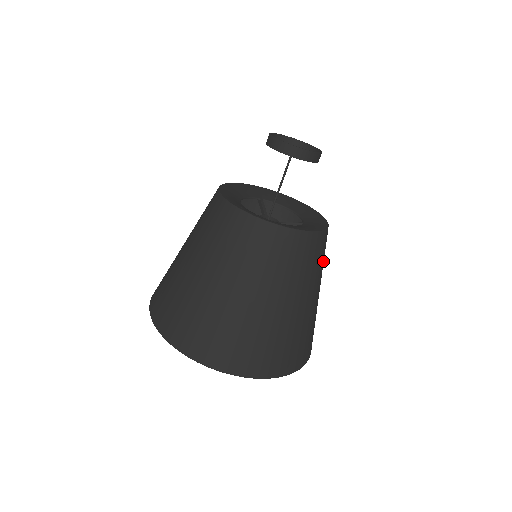
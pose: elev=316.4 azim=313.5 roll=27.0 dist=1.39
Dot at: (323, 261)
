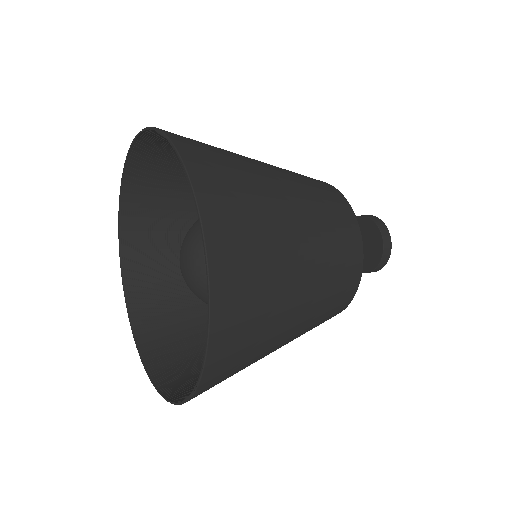
Dot at: (331, 294)
